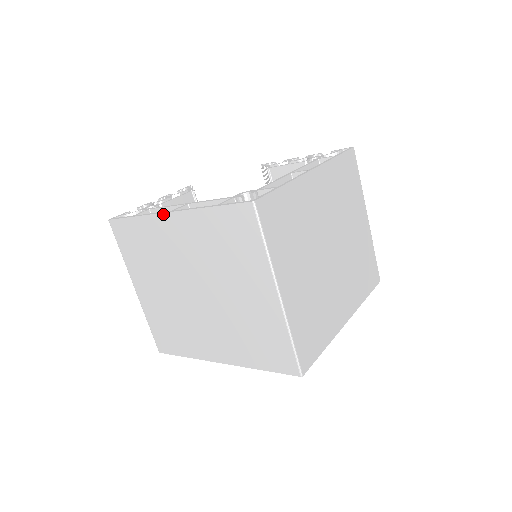
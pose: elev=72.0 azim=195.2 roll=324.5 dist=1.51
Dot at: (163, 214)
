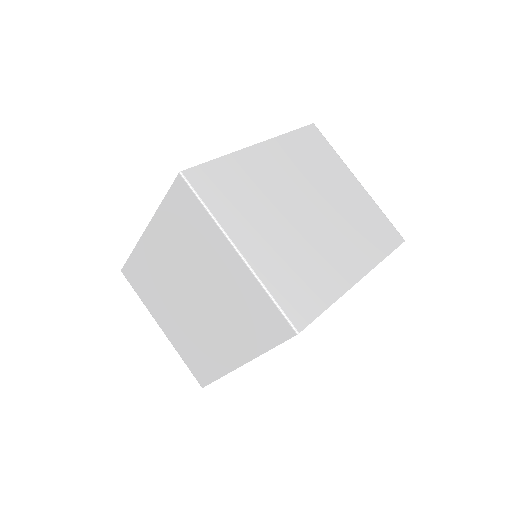
Dot at: (143, 235)
